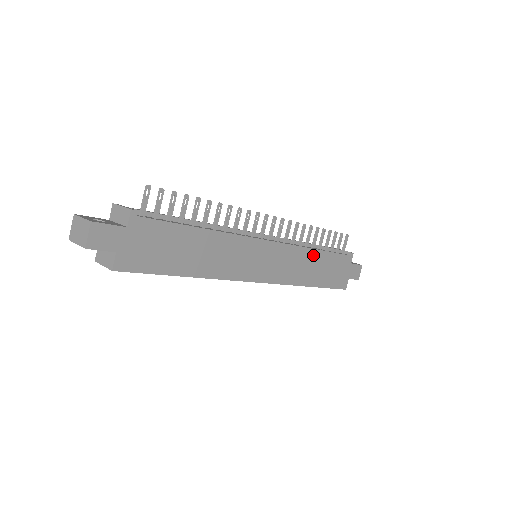
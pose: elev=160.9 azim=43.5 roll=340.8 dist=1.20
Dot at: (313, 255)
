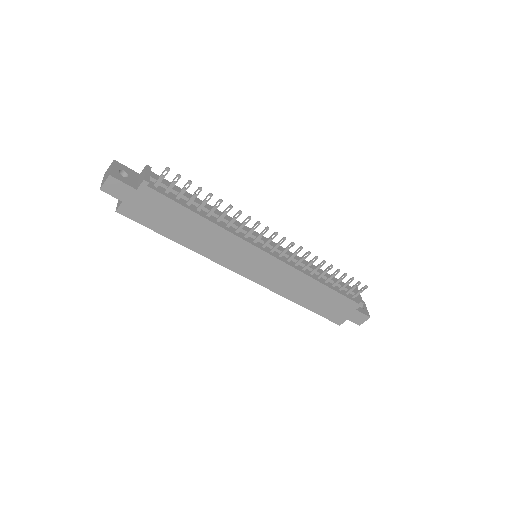
Dot at: (312, 284)
